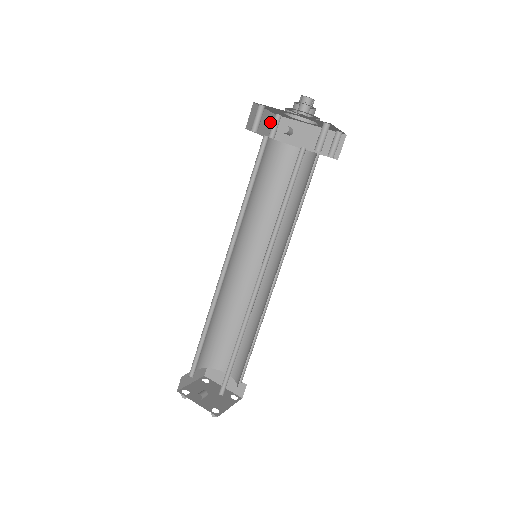
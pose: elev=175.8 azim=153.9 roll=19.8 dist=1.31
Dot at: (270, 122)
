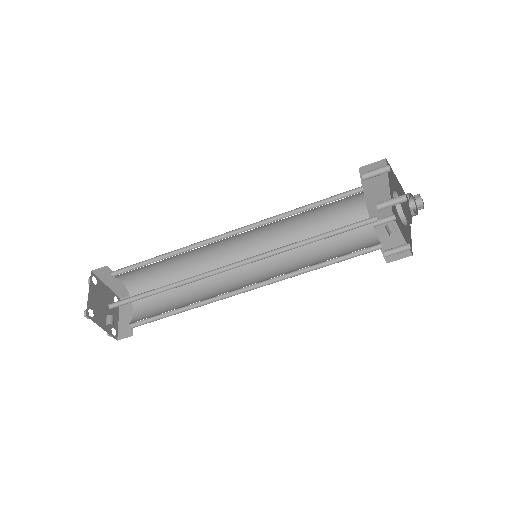
Dot at: occluded
